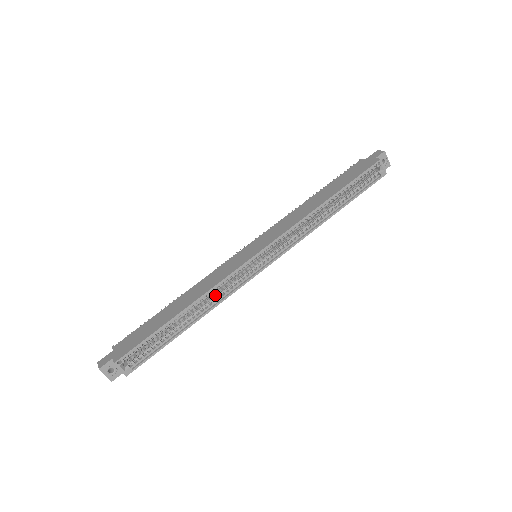
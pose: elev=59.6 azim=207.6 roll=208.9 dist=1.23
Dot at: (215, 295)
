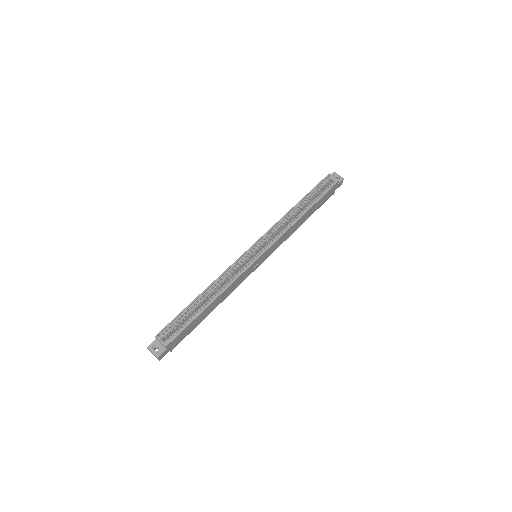
Dot at: (226, 282)
